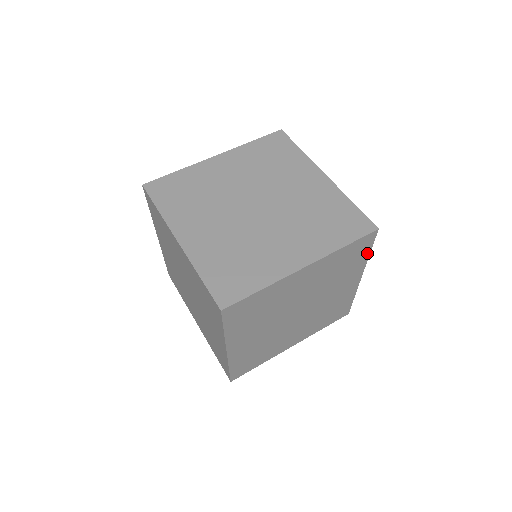
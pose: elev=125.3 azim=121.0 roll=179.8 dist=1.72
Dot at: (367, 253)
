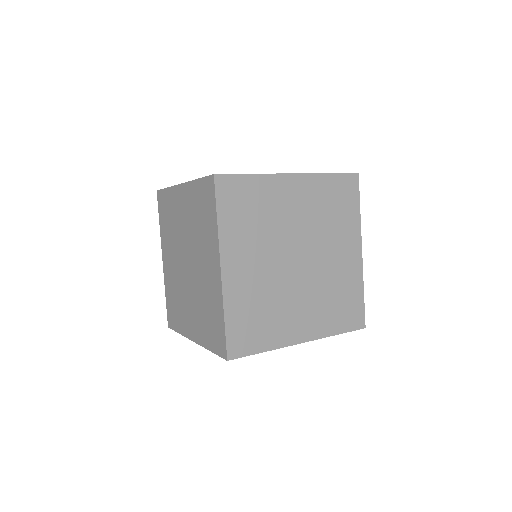
Dot at: (357, 207)
